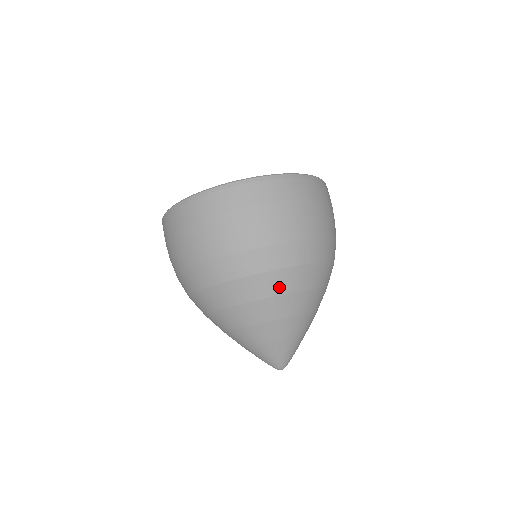
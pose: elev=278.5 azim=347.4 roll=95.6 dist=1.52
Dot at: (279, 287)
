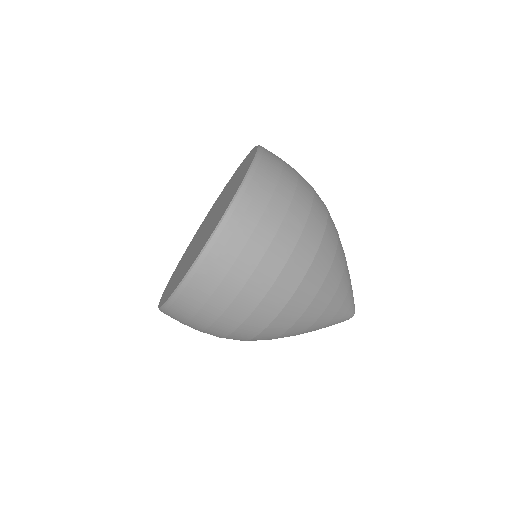
Dot at: (314, 287)
